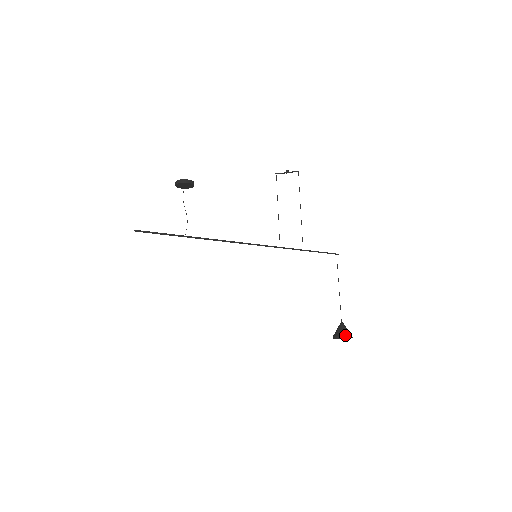
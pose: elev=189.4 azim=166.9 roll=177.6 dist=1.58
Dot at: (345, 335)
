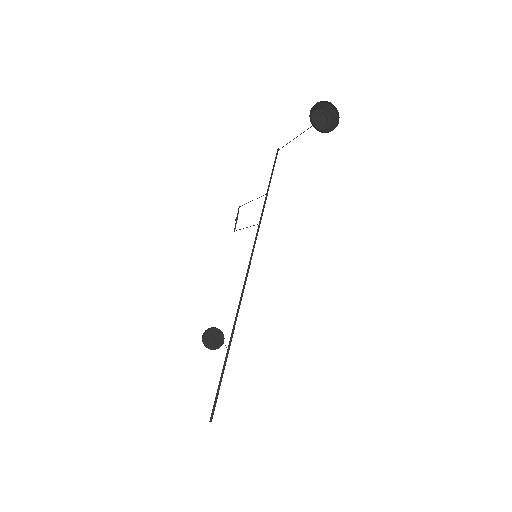
Dot at: (311, 110)
